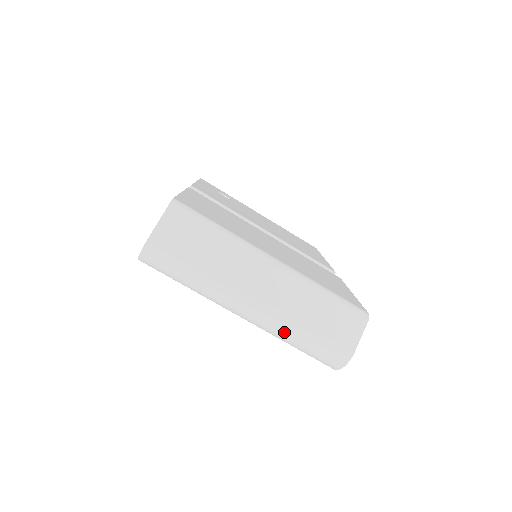
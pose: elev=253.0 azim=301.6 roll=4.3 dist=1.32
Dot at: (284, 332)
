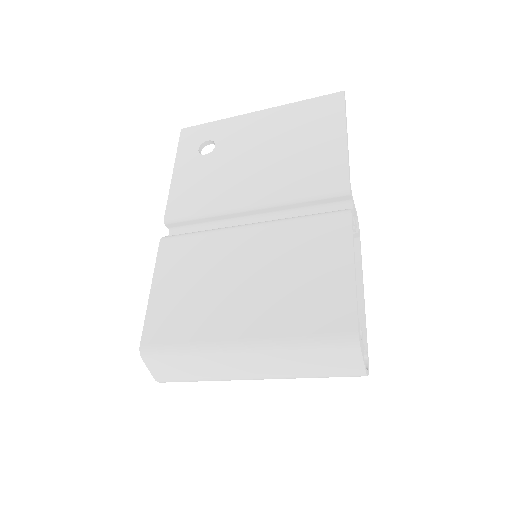
Dot at: occluded
